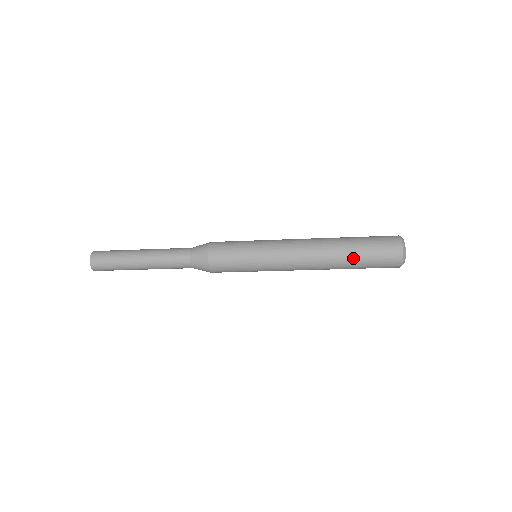
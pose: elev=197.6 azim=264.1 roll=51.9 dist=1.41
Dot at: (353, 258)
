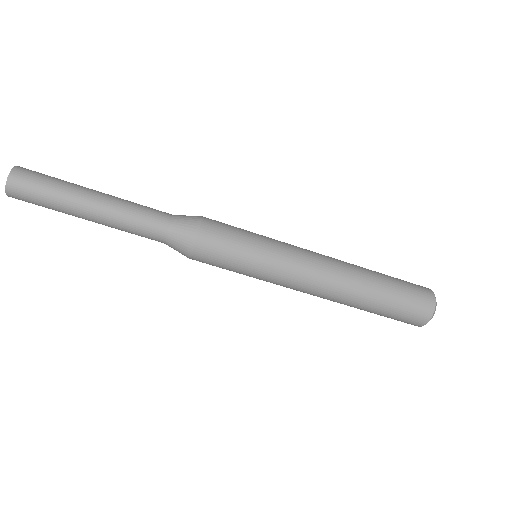
Dot at: (377, 301)
